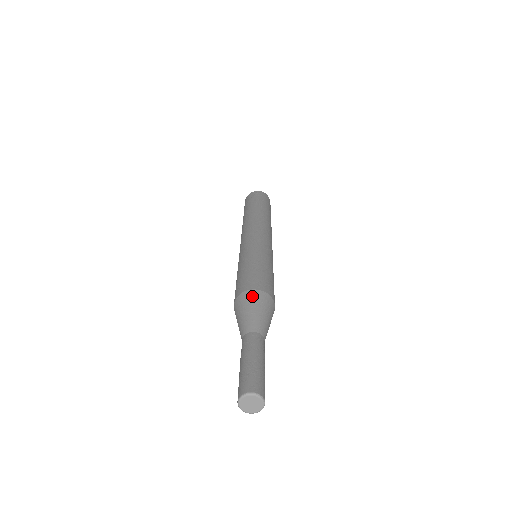
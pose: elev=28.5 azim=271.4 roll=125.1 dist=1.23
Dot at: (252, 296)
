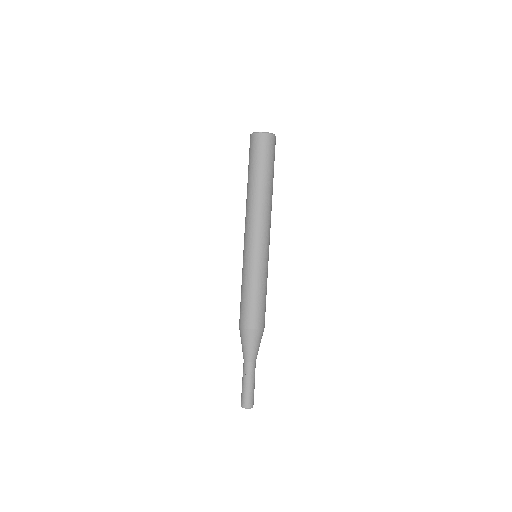
Dot at: (255, 335)
